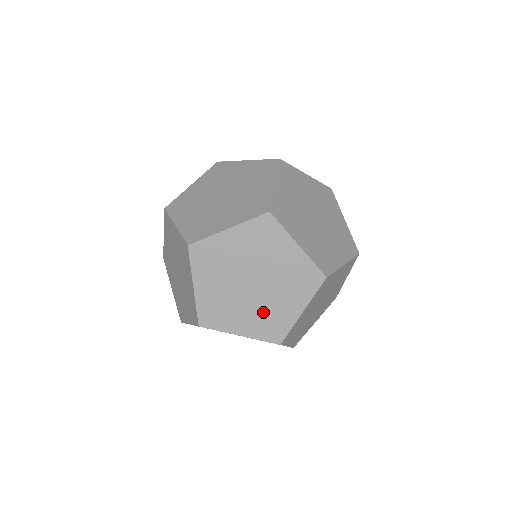
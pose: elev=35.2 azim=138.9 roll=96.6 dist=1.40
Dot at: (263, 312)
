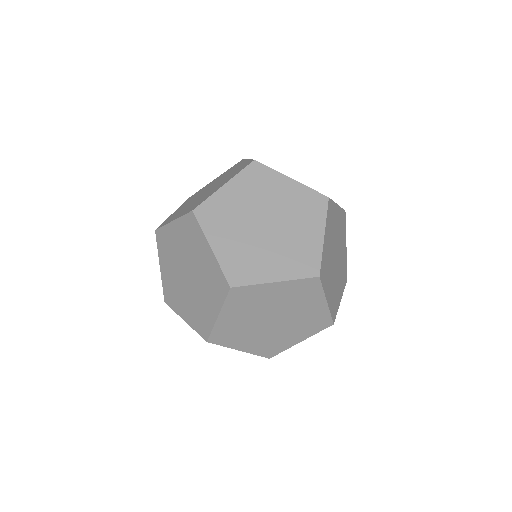
Dot at: (269, 339)
